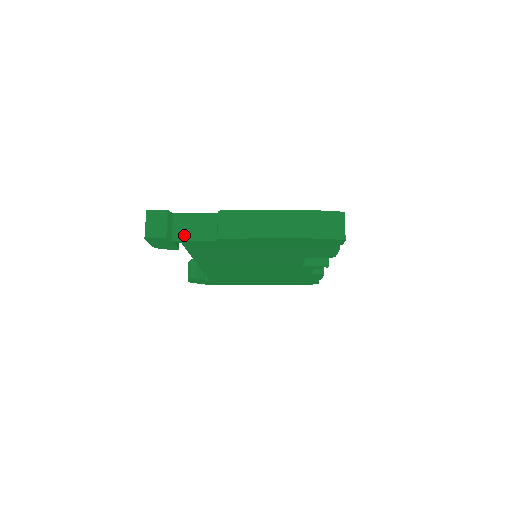
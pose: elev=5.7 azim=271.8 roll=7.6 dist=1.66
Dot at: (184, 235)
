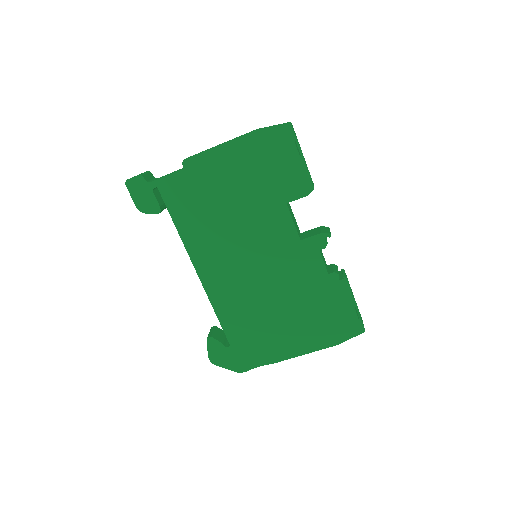
Dot at: (159, 178)
